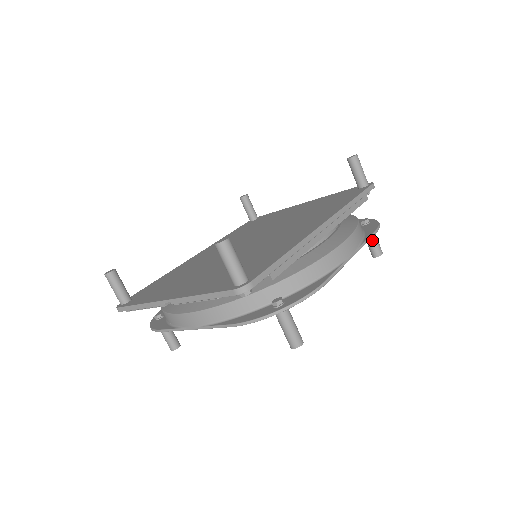
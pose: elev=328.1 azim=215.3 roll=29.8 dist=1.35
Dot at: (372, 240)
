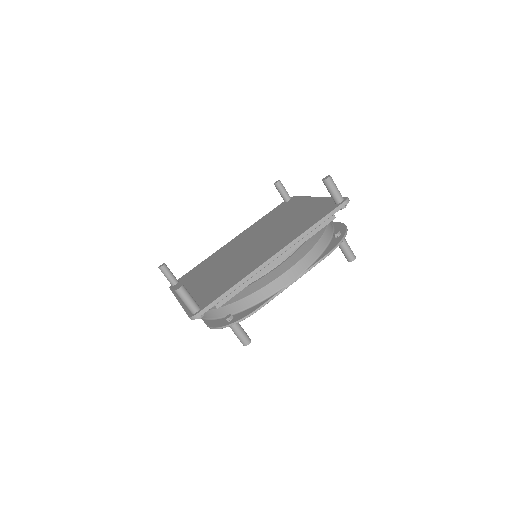
Dot at: (343, 250)
